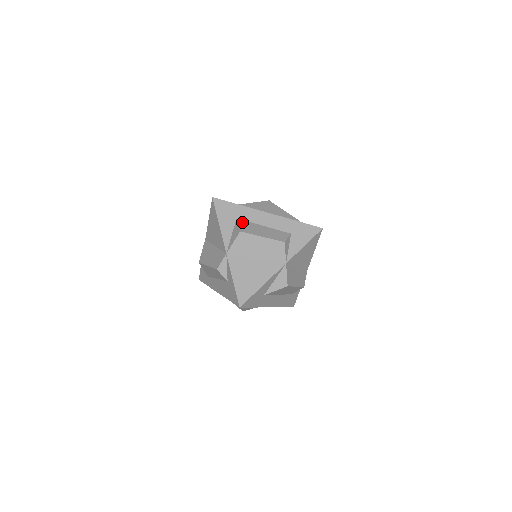
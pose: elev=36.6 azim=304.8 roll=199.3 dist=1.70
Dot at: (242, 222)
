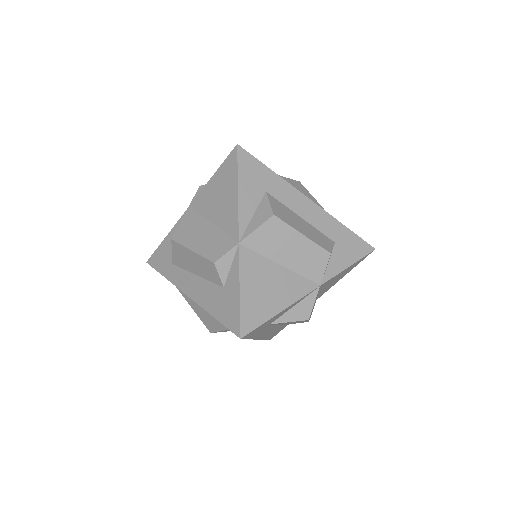
Dot at: (274, 200)
